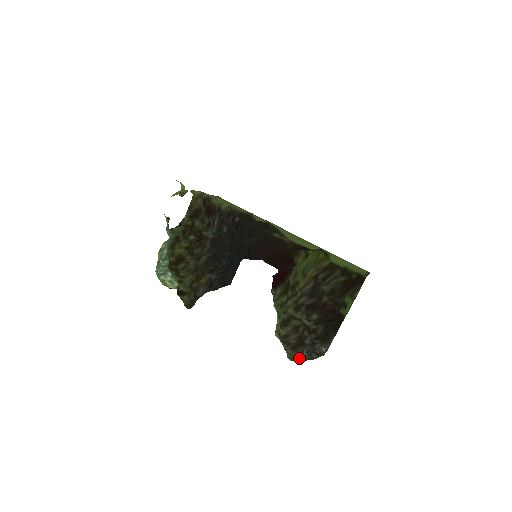
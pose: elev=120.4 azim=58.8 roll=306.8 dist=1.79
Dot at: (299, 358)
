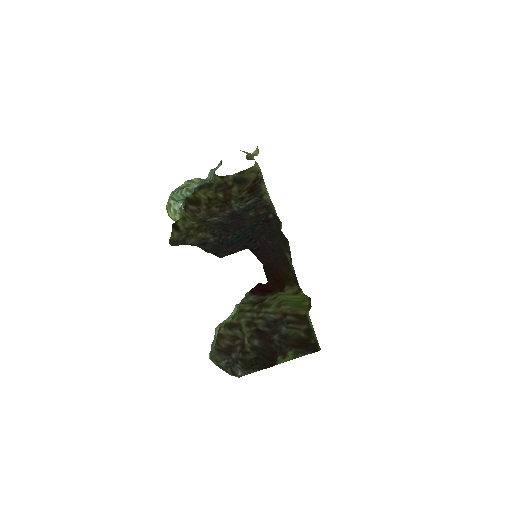
Dot at: (217, 362)
